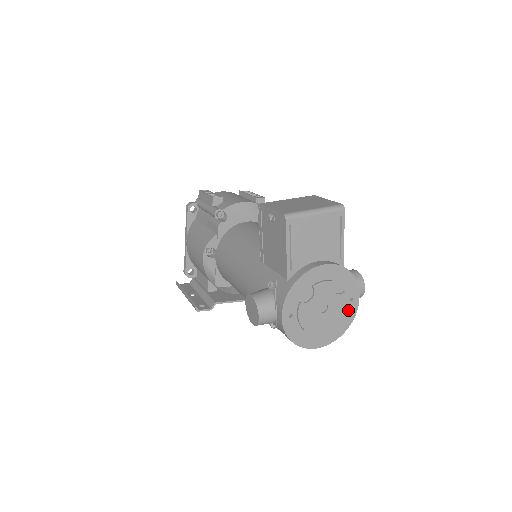
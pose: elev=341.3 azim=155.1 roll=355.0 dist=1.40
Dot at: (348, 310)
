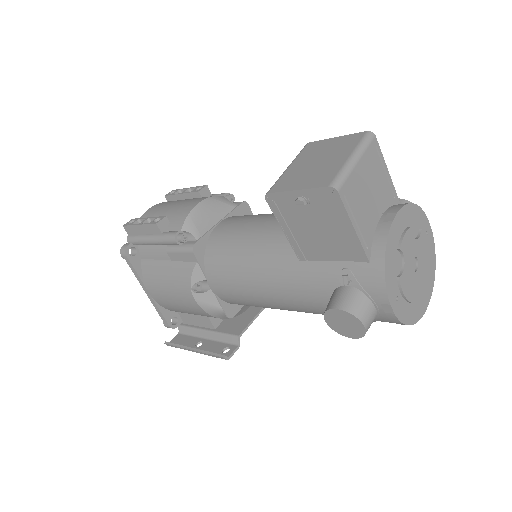
Dot at: (428, 247)
